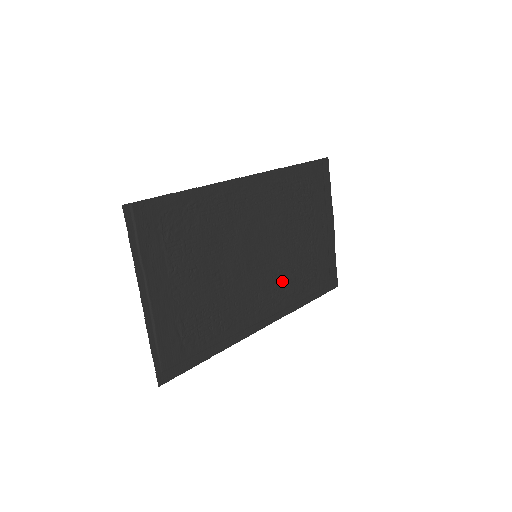
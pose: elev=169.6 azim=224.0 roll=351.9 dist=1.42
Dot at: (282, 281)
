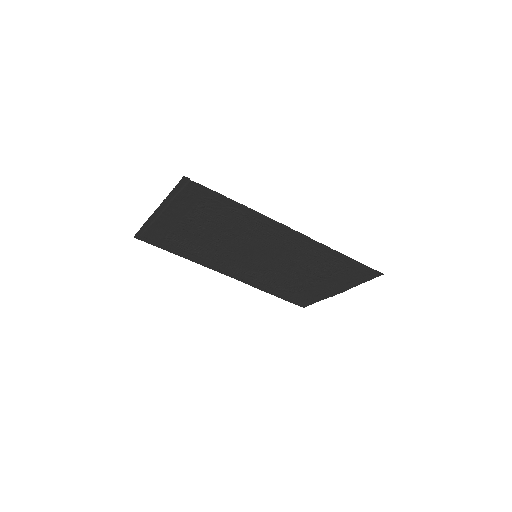
Dot at: (263, 275)
